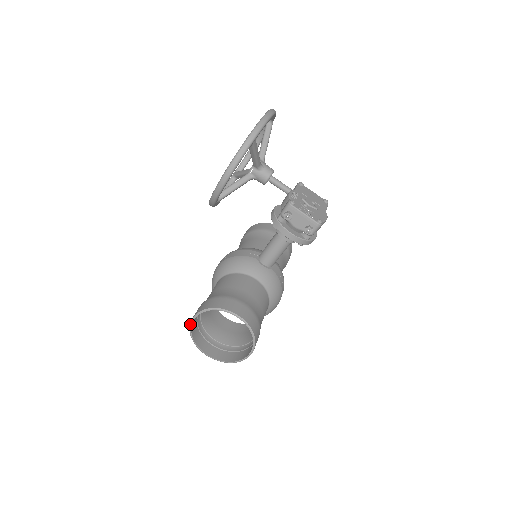
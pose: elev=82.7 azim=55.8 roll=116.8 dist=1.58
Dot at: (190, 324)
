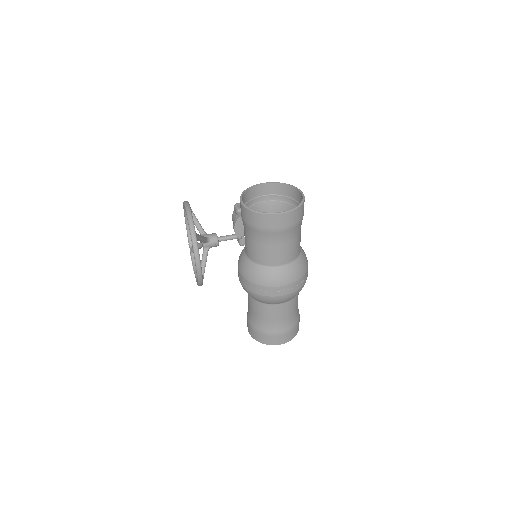
Dot at: (244, 206)
